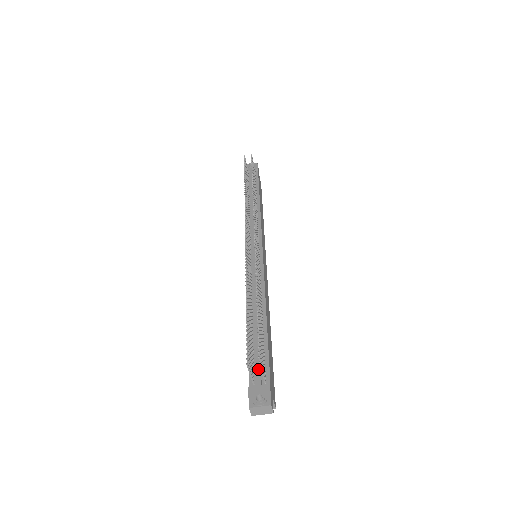
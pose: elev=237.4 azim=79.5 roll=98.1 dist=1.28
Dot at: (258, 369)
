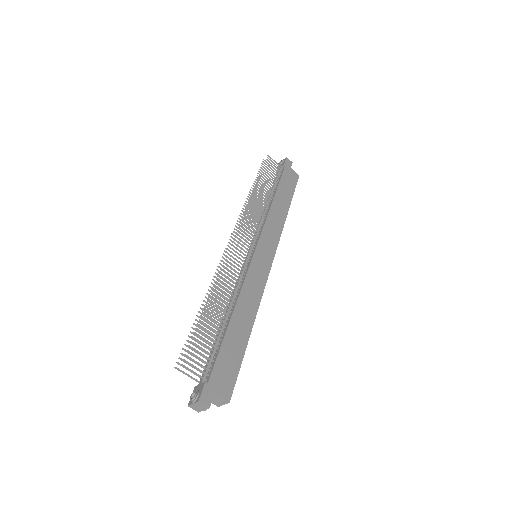
Dot at: (205, 369)
